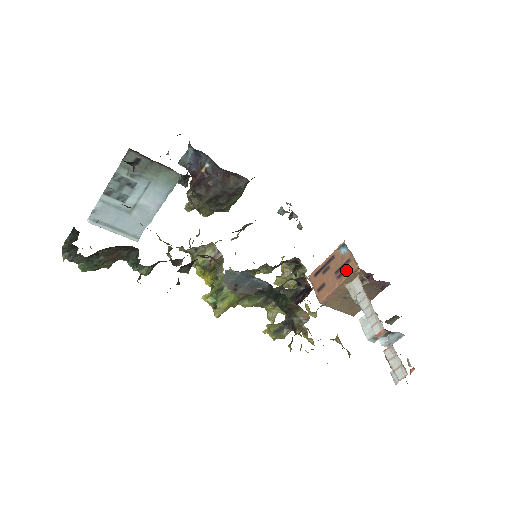
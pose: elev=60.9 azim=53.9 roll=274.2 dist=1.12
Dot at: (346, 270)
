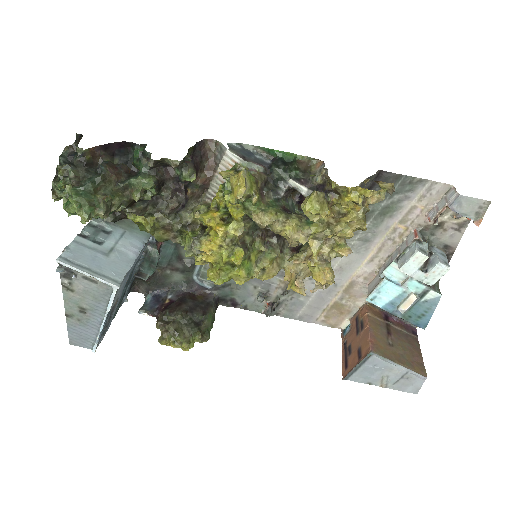
Dot at: (361, 318)
